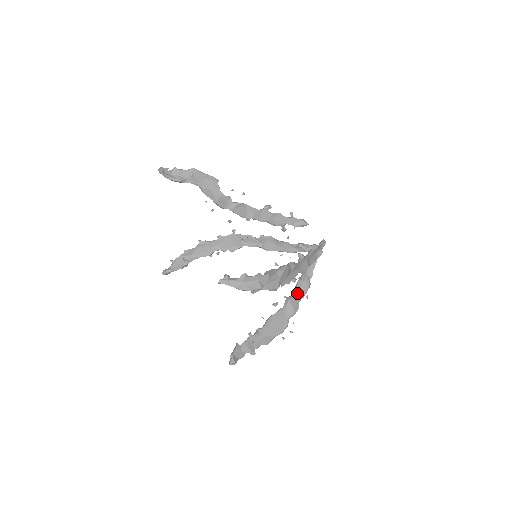
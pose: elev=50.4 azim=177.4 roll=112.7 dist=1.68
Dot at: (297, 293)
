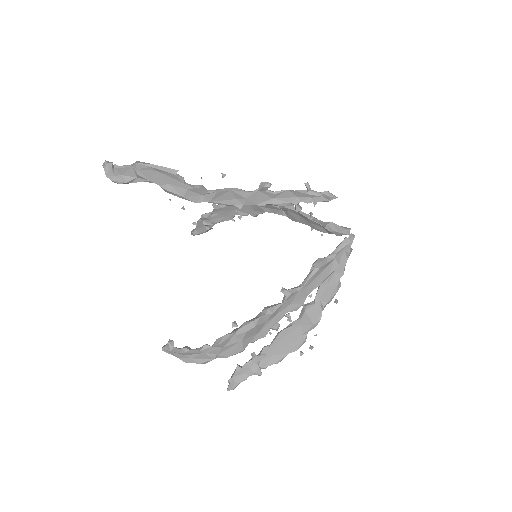
Dot at: (318, 299)
